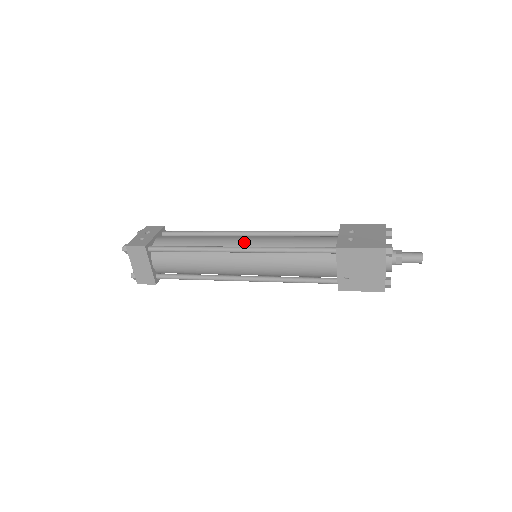
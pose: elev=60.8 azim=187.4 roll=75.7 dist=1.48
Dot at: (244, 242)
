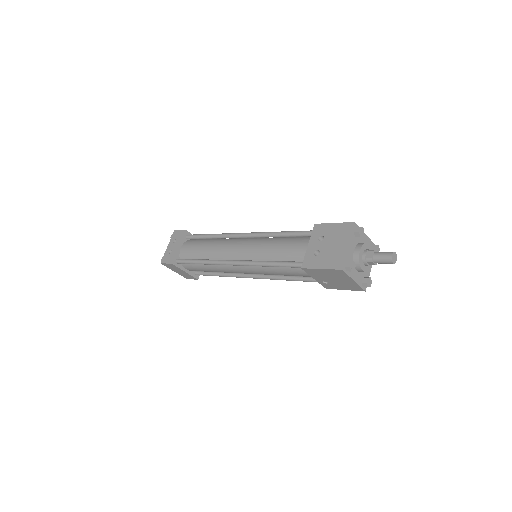
Dot at: (238, 253)
